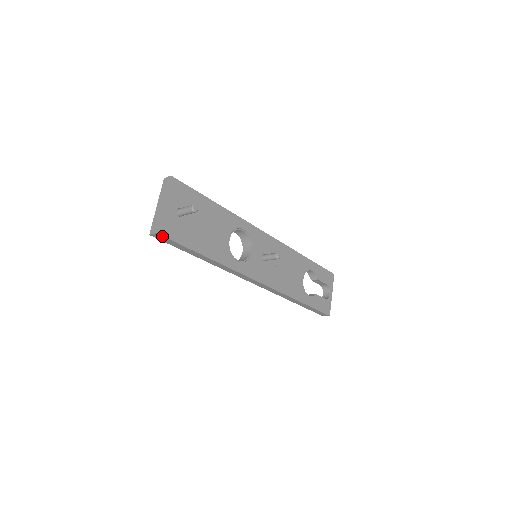
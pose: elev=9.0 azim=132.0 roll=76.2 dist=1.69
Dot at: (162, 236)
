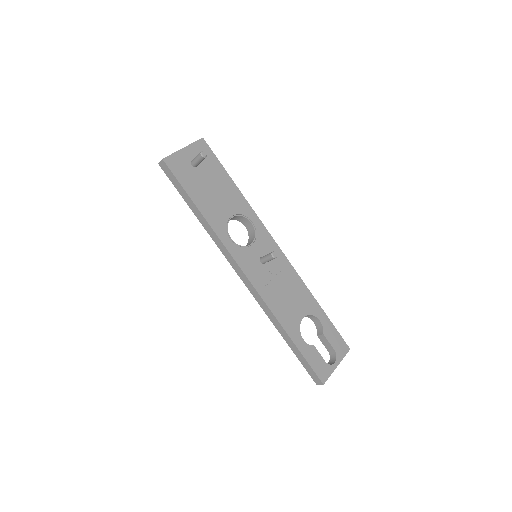
Dot at: (166, 165)
